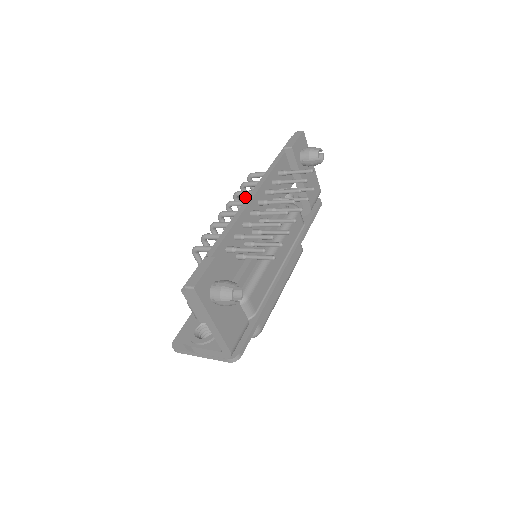
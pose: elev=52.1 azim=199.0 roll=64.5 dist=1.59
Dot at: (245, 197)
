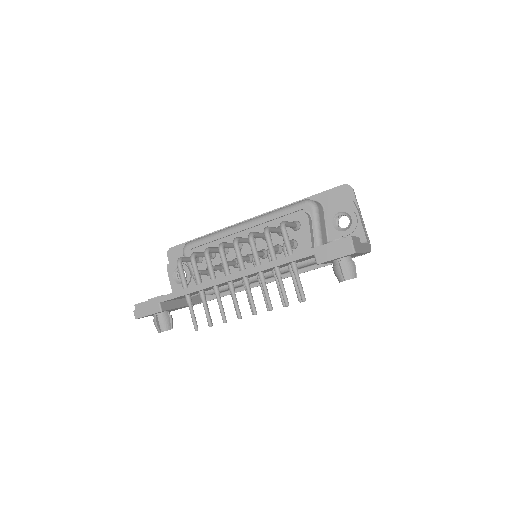
Dot at: occluded
